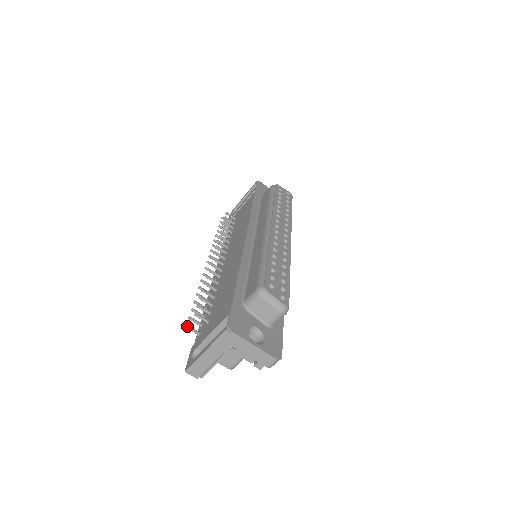
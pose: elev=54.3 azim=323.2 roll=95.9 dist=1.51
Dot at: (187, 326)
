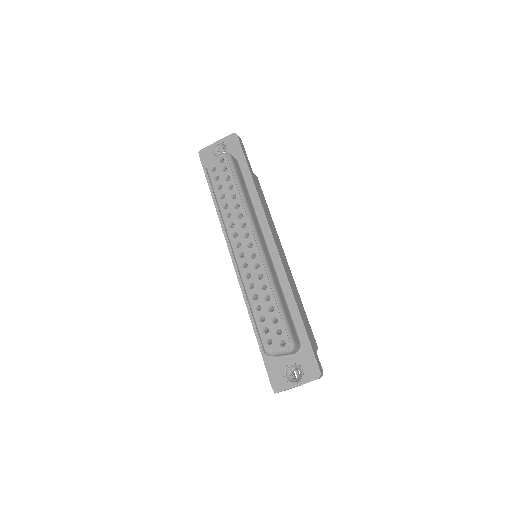
Dot at: occluded
